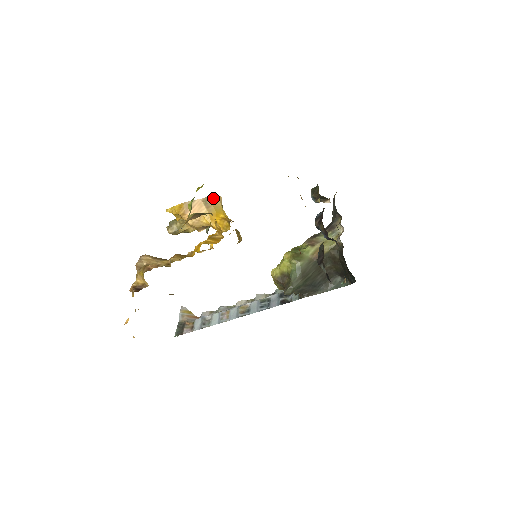
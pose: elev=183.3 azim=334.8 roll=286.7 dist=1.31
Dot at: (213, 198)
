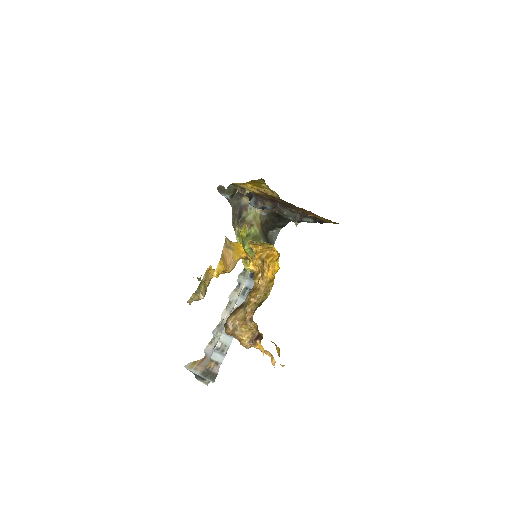
Dot at: (226, 240)
